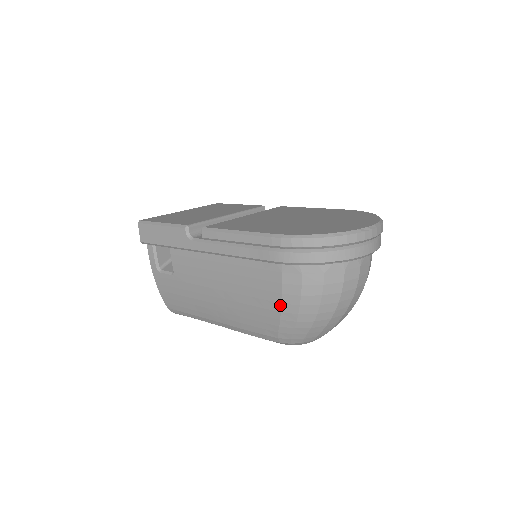
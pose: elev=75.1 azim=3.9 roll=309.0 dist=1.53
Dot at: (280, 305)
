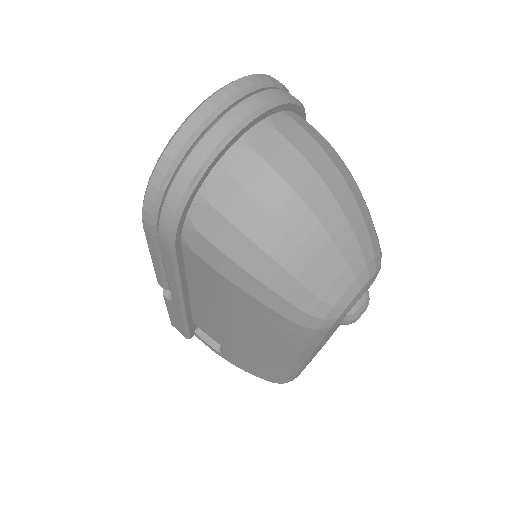
Dot at: (237, 287)
